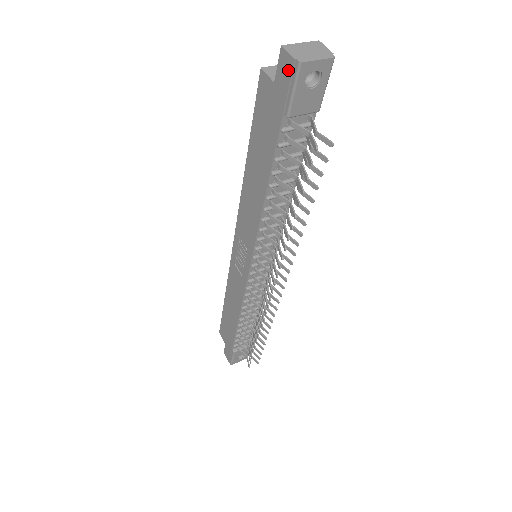
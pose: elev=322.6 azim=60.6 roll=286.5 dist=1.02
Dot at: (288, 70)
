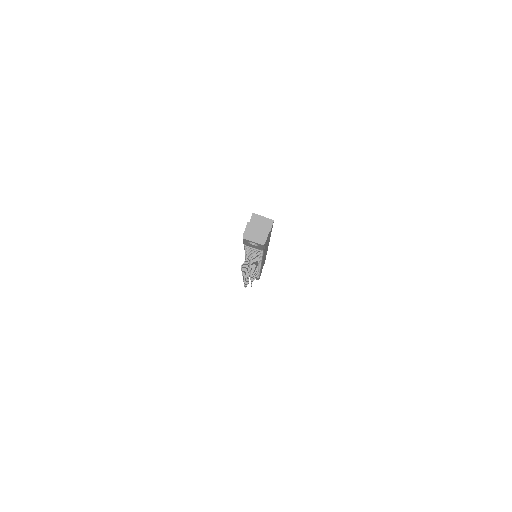
Dot at: occluded
